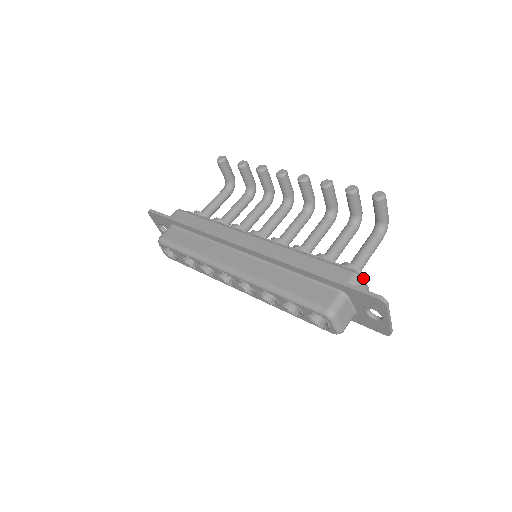
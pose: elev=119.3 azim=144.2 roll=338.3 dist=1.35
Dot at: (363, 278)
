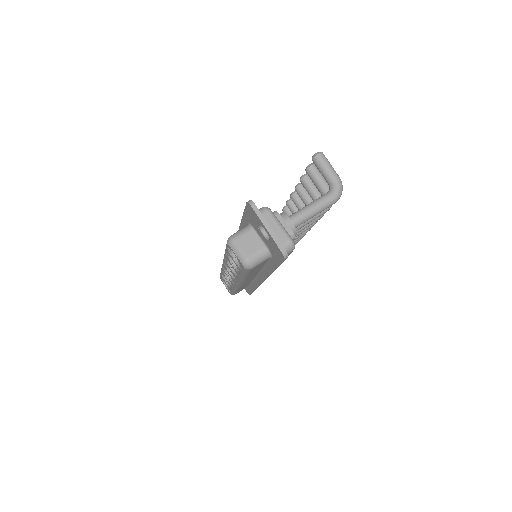
Dot at: (280, 216)
